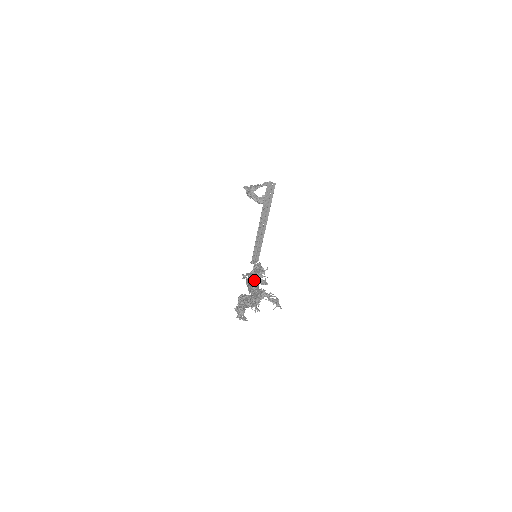
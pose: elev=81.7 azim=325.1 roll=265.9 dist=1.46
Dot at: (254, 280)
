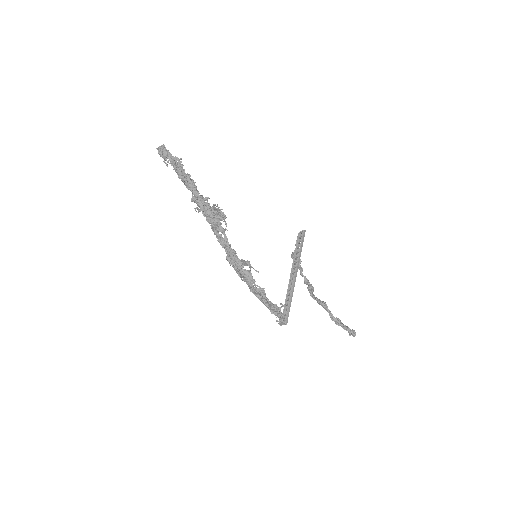
Dot at: (241, 265)
